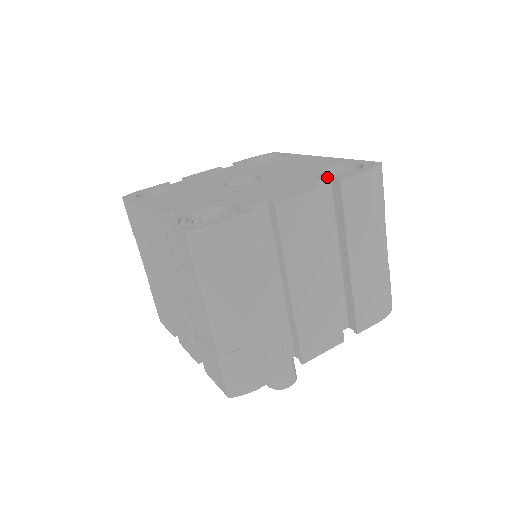
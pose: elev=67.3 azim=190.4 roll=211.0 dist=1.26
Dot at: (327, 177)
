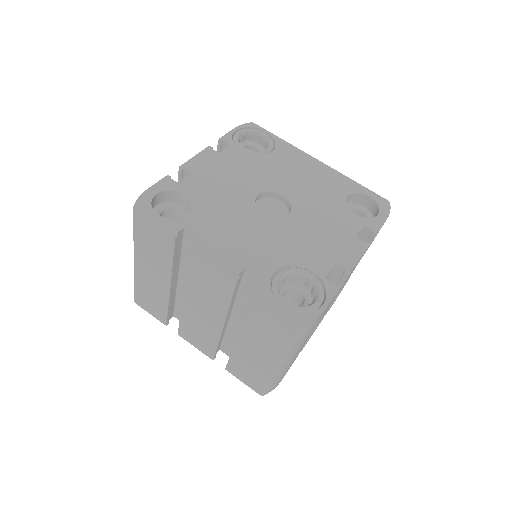
Dot at: (361, 224)
